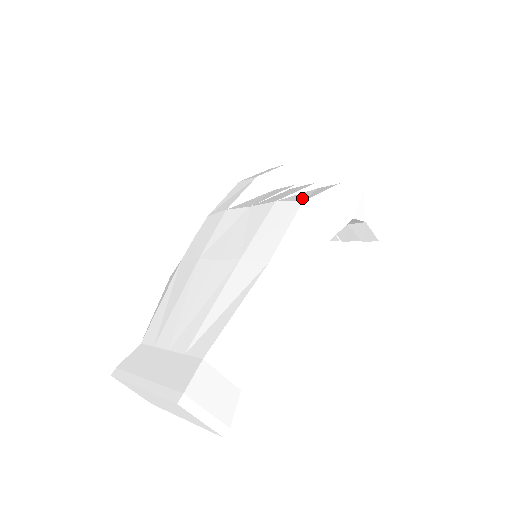
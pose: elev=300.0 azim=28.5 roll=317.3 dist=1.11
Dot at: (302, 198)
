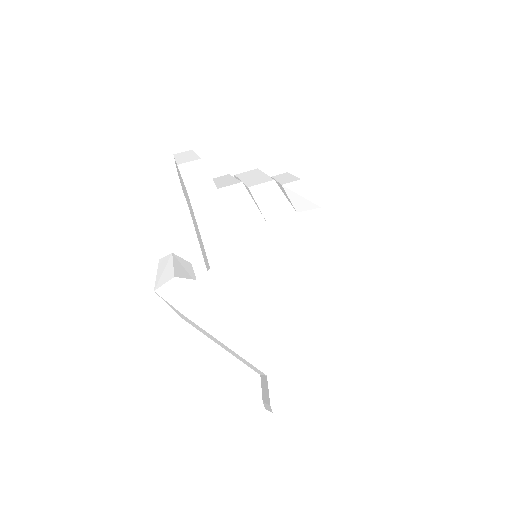
Dot at: (310, 204)
